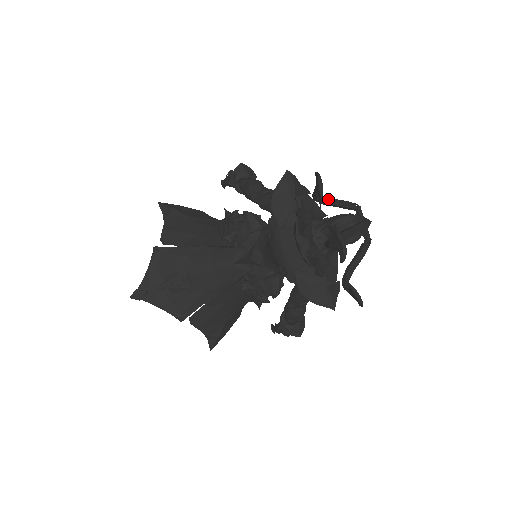
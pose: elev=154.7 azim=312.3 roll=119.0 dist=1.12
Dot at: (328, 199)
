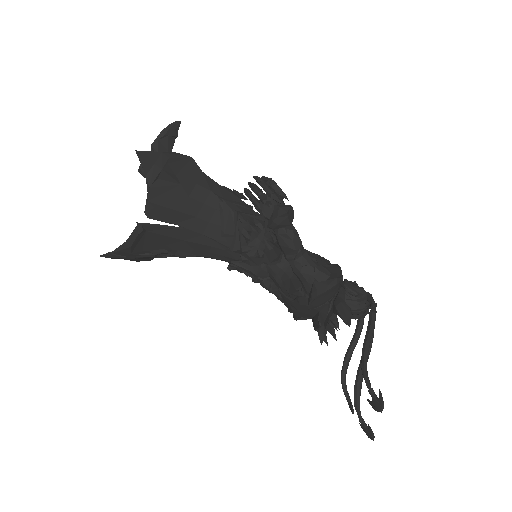
Dot at: occluded
